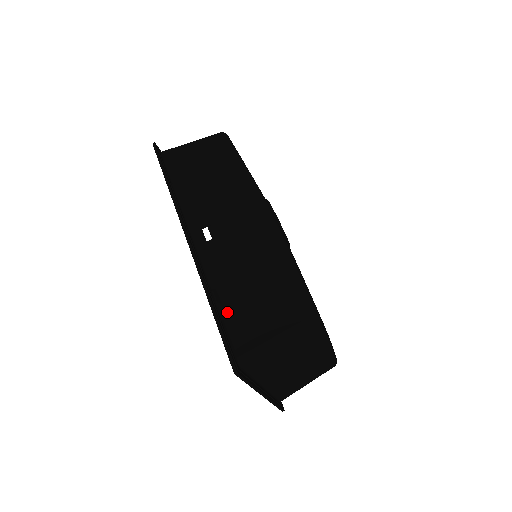
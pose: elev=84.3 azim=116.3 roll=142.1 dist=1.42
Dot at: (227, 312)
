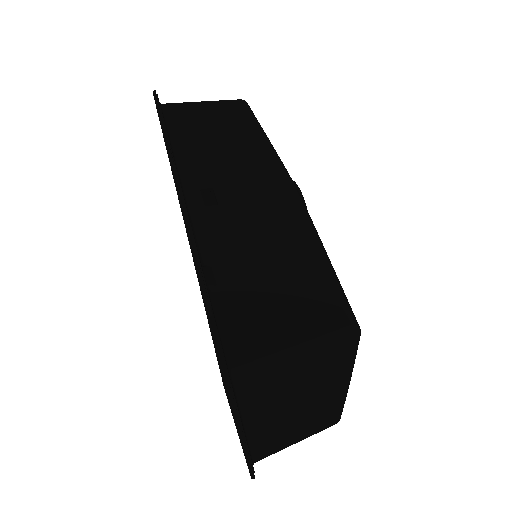
Dot at: (222, 299)
